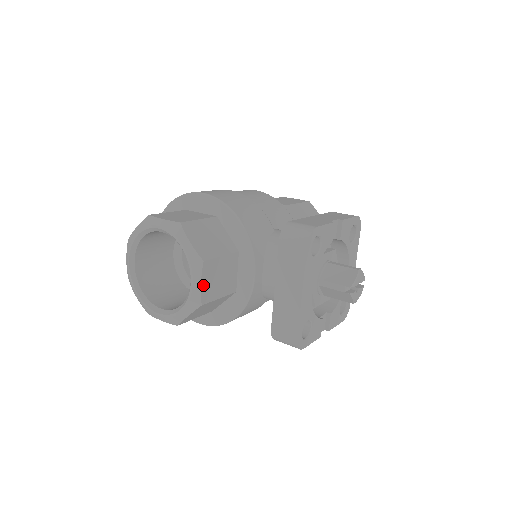
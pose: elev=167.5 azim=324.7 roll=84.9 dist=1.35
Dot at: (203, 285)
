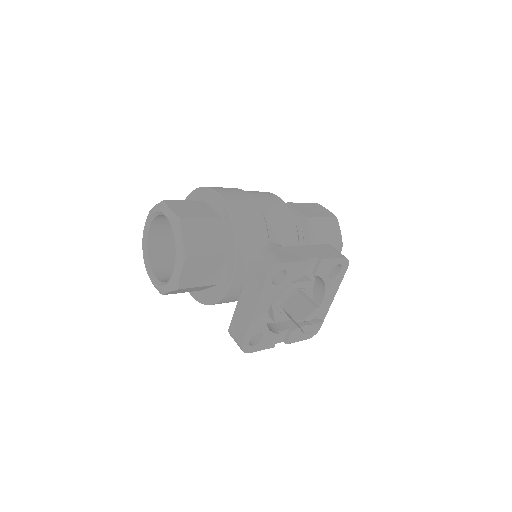
Dot at: (183, 274)
